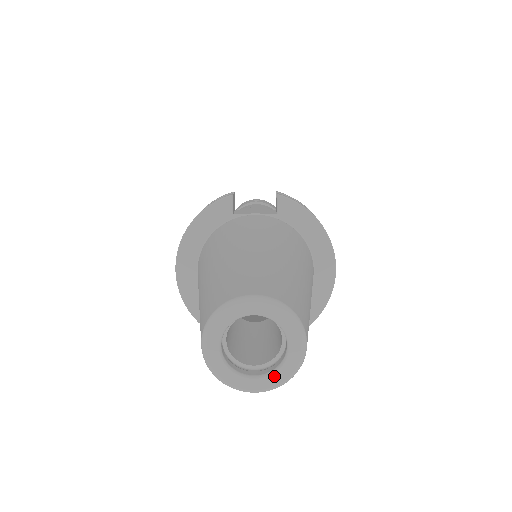
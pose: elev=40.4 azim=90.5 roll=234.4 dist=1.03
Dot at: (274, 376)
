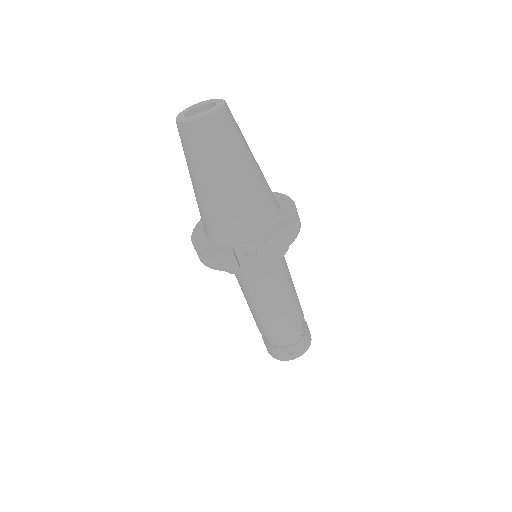
Dot at: (210, 110)
